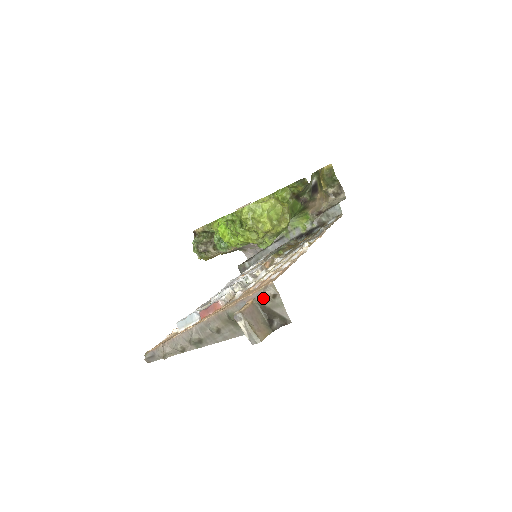
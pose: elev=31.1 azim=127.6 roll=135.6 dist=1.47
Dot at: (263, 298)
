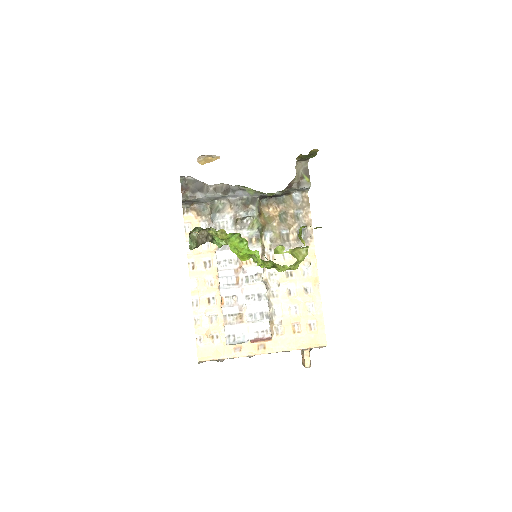
Dot at: occluded
